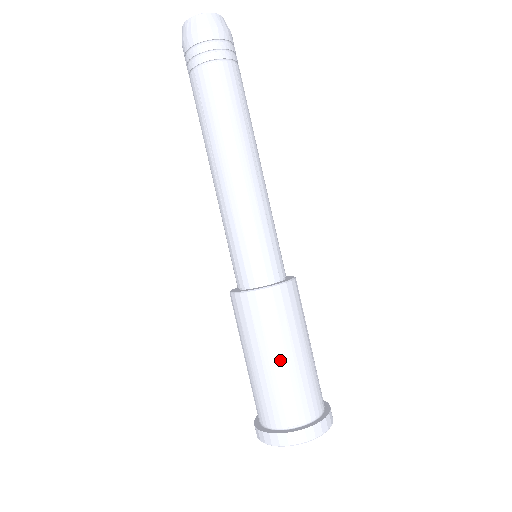
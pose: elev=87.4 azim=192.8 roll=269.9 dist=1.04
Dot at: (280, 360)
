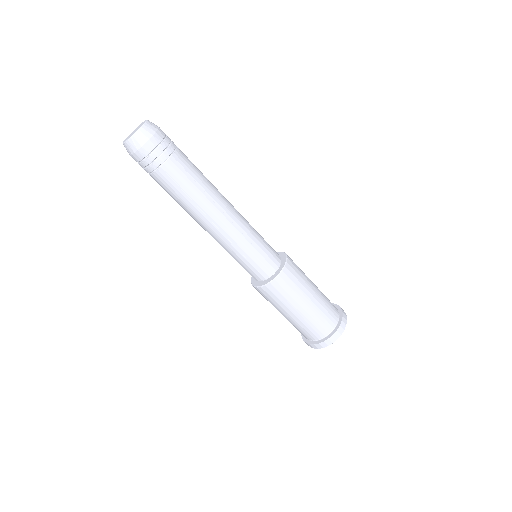
Dot at: (283, 315)
